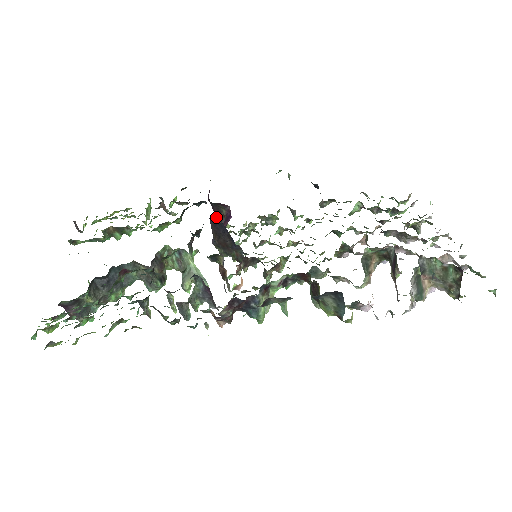
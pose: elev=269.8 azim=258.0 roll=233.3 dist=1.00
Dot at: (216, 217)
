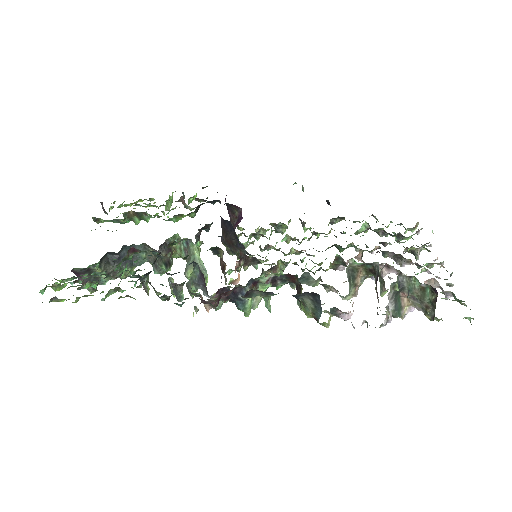
Dot at: (230, 218)
